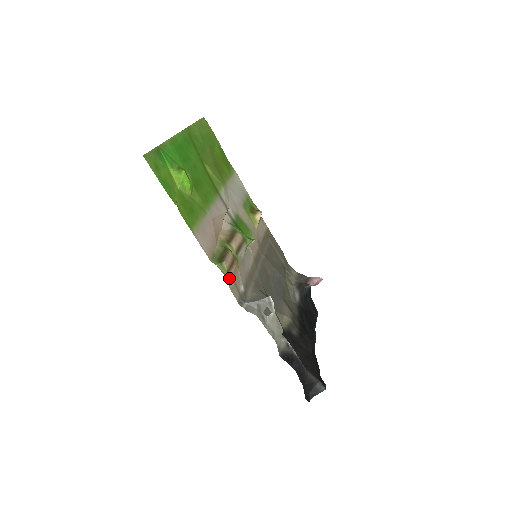
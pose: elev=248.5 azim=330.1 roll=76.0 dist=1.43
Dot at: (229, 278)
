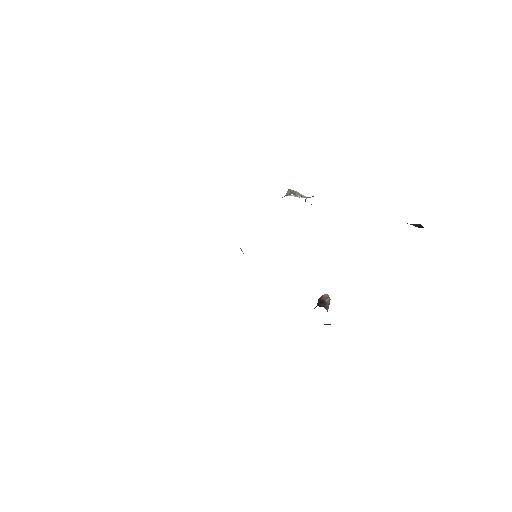
Dot at: occluded
